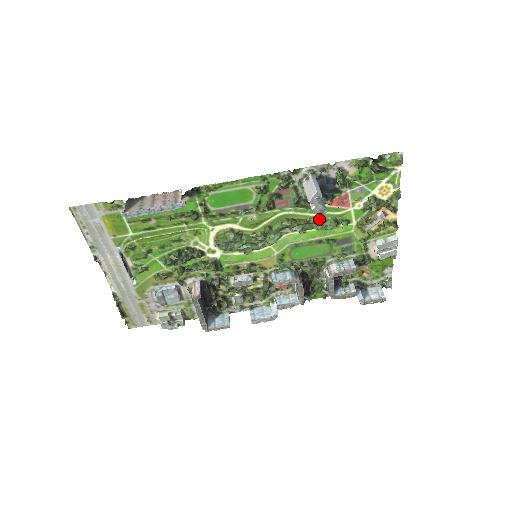
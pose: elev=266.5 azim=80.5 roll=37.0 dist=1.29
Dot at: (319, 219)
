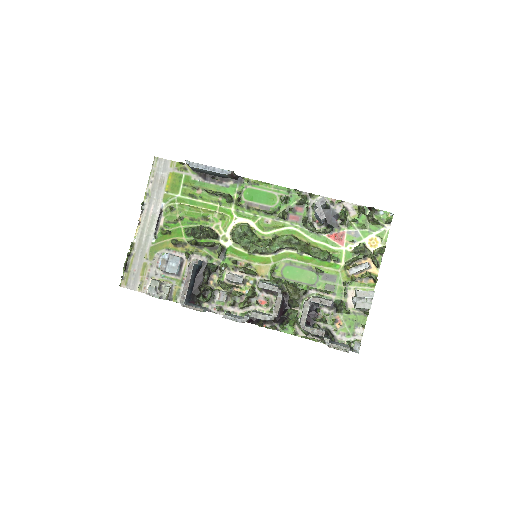
Dot at: (316, 247)
